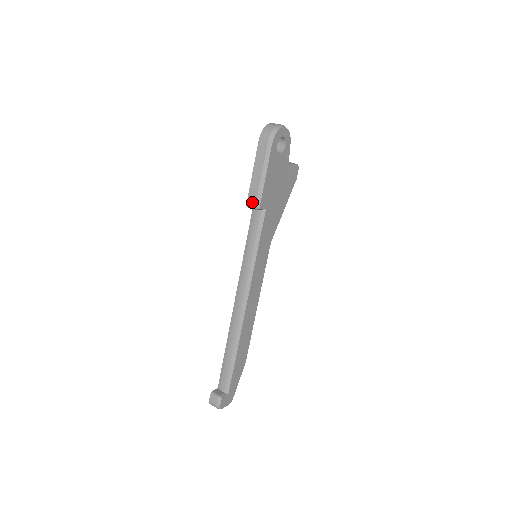
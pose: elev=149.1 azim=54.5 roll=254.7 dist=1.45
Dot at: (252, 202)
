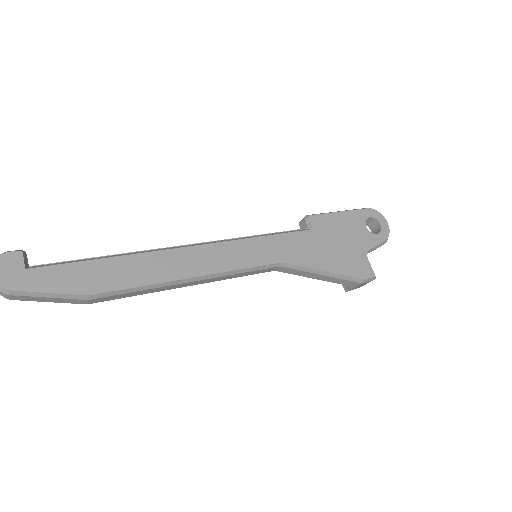
Dot at: occluded
